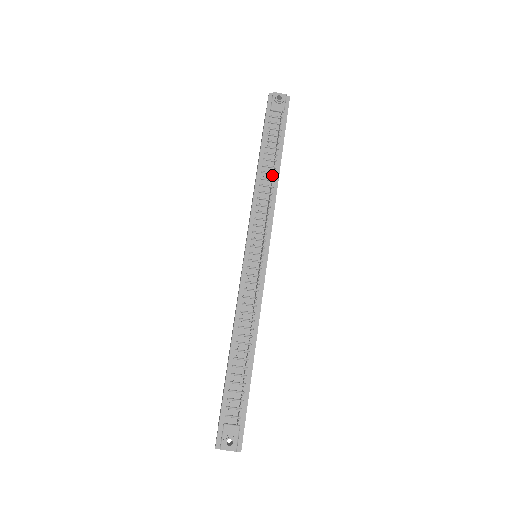
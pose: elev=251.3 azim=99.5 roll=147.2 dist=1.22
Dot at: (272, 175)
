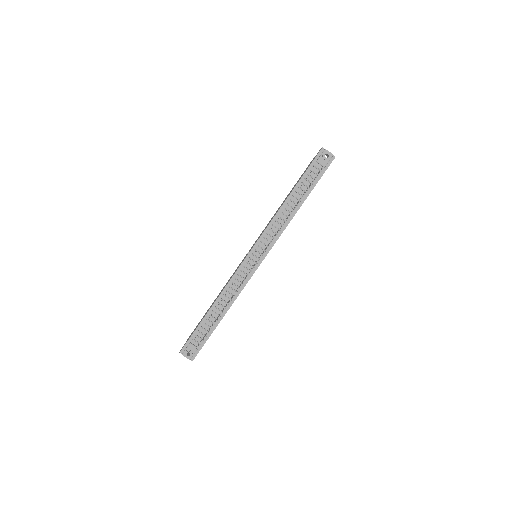
Dot at: (292, 210)
